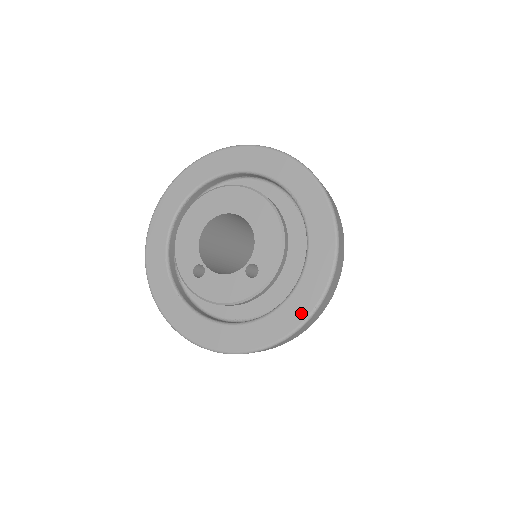
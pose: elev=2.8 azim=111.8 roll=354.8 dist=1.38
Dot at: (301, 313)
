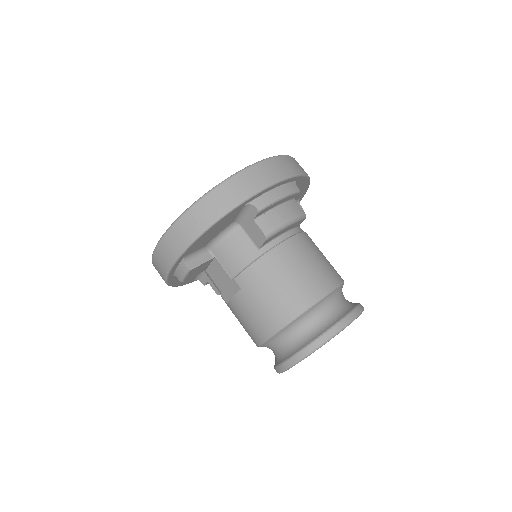
Dot at: occluded
